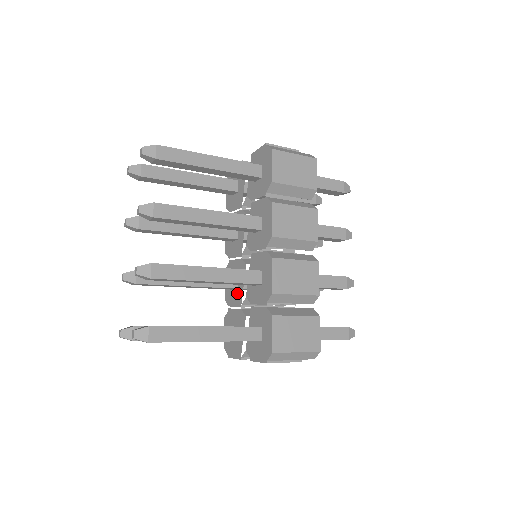
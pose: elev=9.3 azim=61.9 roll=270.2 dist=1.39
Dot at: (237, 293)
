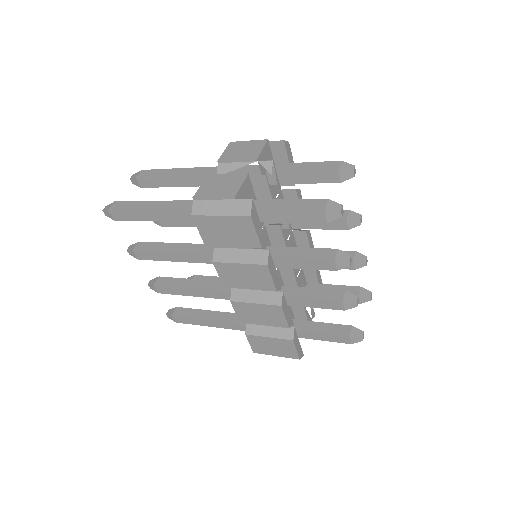
Dot at: occluded
